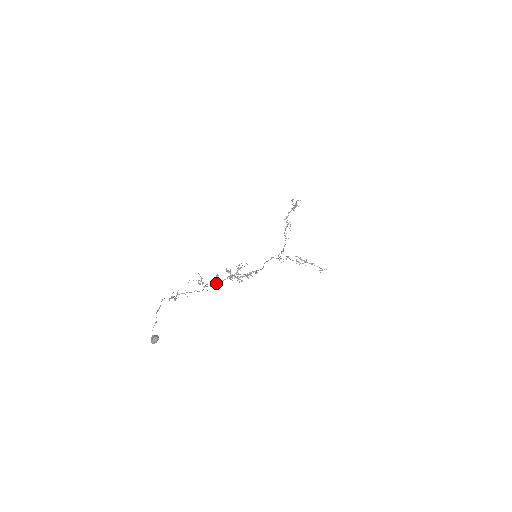
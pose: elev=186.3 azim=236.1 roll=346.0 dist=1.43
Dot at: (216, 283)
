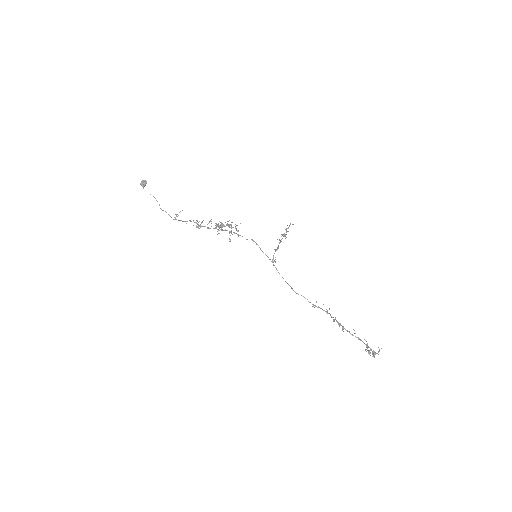
Dot at: occluded
